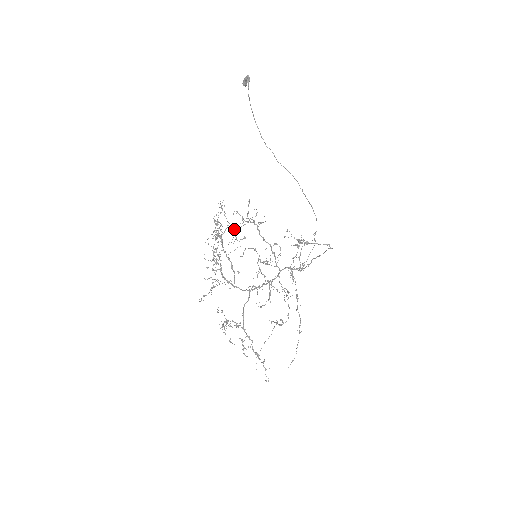
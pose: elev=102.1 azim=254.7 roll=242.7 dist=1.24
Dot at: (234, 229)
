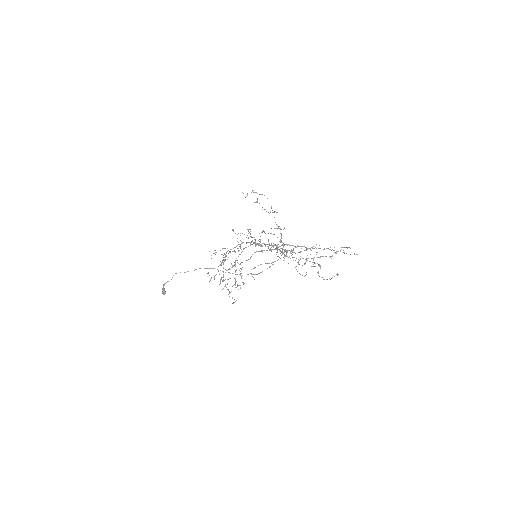
Dot at: occluded
